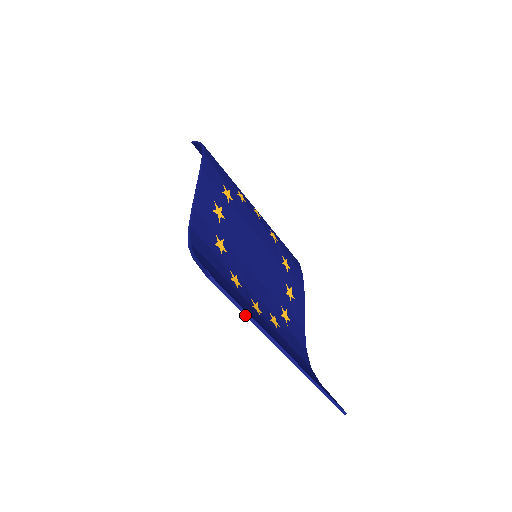
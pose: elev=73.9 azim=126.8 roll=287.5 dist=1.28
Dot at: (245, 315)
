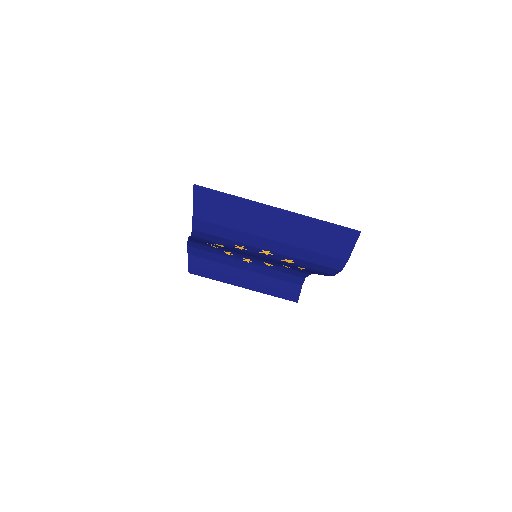
Dot at: (230, 196)
